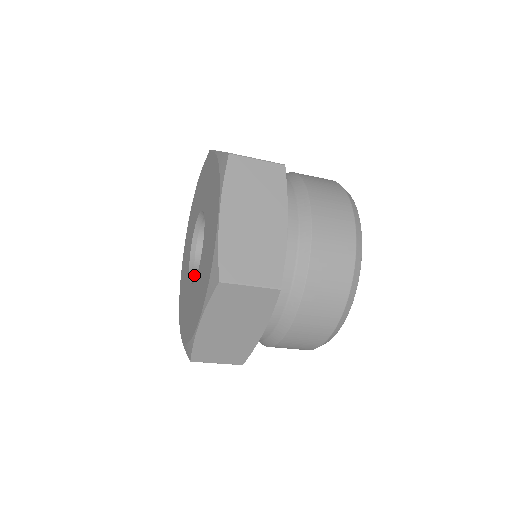
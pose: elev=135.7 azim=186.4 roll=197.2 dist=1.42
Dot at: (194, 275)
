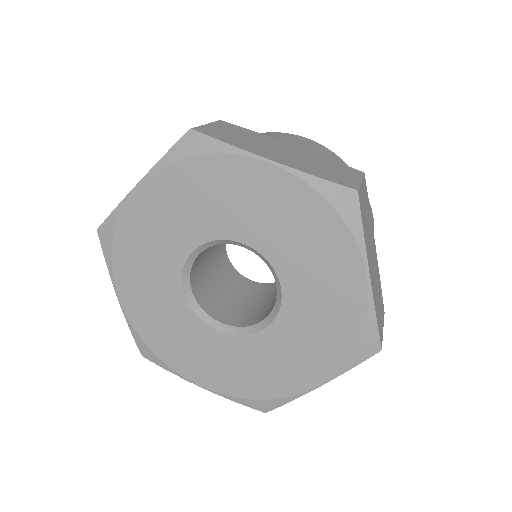
Dot at: (211, 317)
